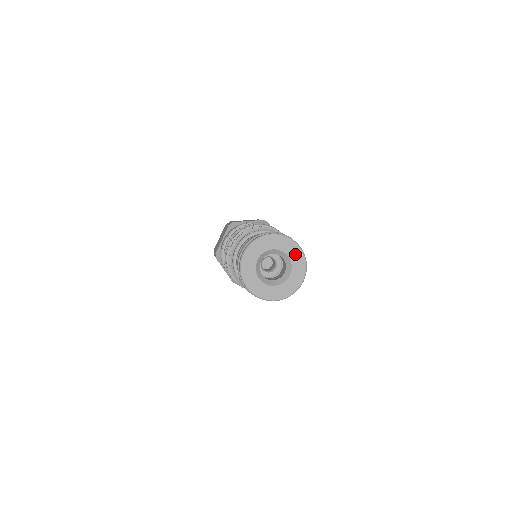
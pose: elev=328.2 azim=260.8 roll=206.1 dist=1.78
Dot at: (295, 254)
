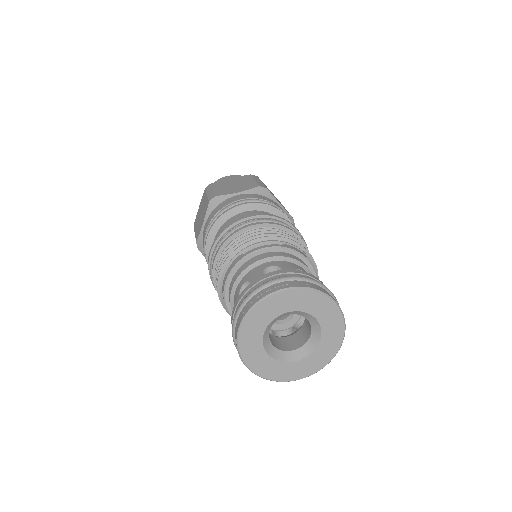
Dot at: (326, 312)
